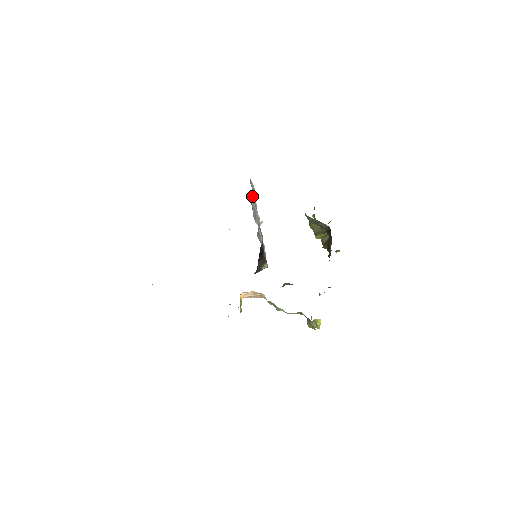
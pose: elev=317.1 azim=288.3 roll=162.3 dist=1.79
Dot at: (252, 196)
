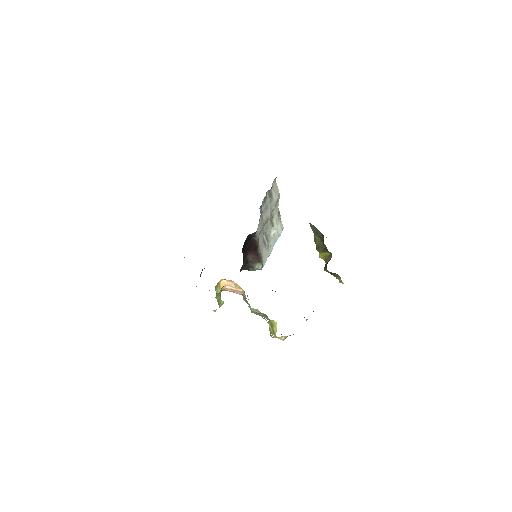
Dot at: (271, 197)
